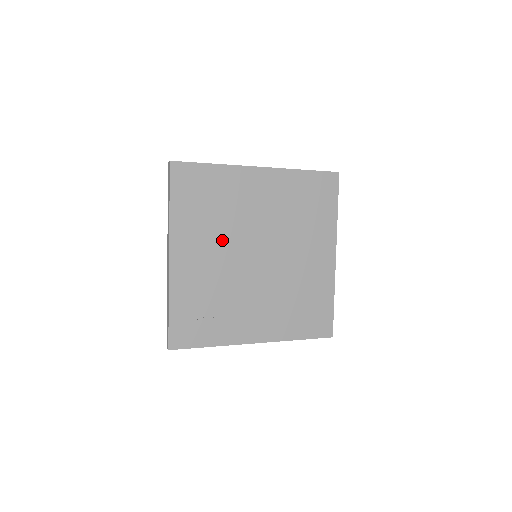
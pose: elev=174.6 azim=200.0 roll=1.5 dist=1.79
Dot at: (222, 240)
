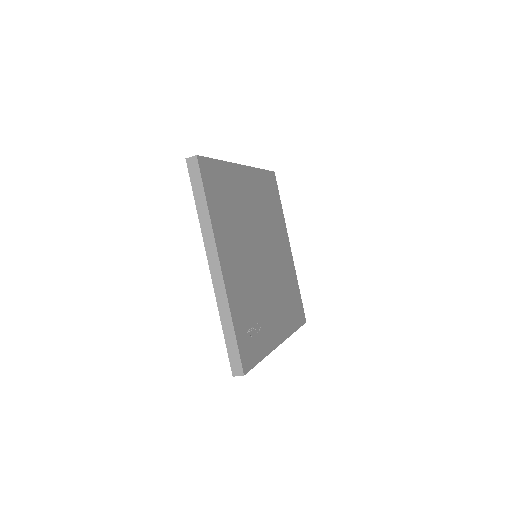
Dot at: (242, 241)
